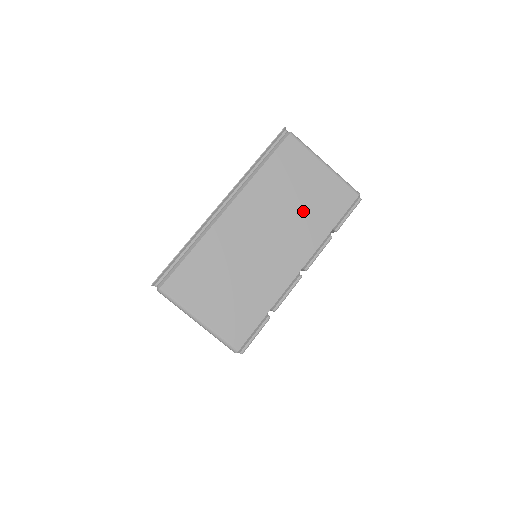
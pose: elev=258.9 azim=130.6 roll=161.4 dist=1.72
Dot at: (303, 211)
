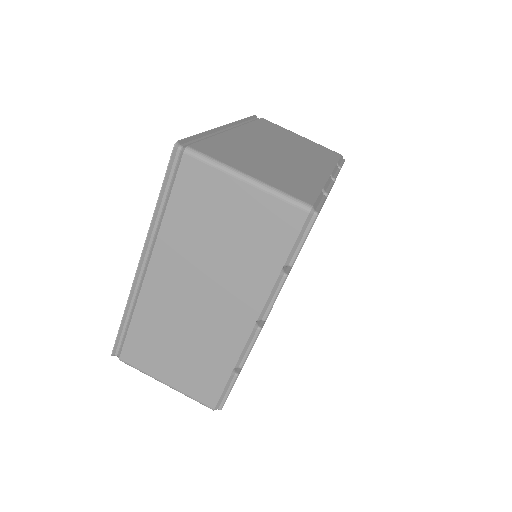
Dot at: (303, 149)
